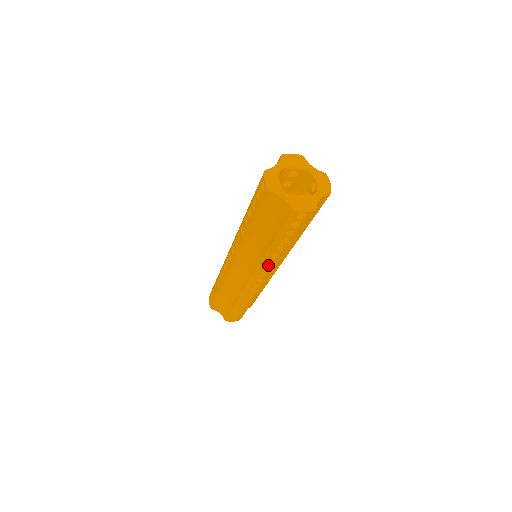
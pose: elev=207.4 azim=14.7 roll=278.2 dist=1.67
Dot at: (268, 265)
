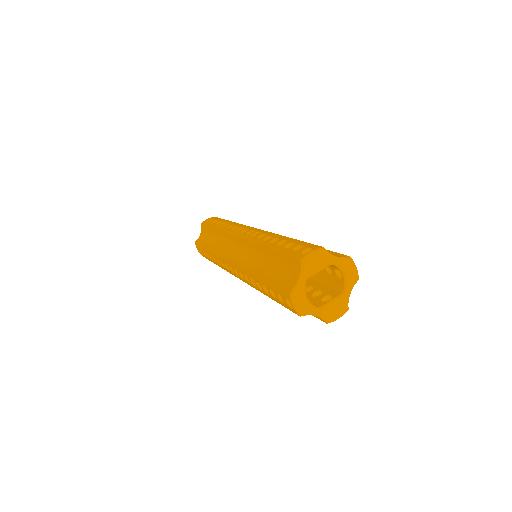
Dot at: occluded
